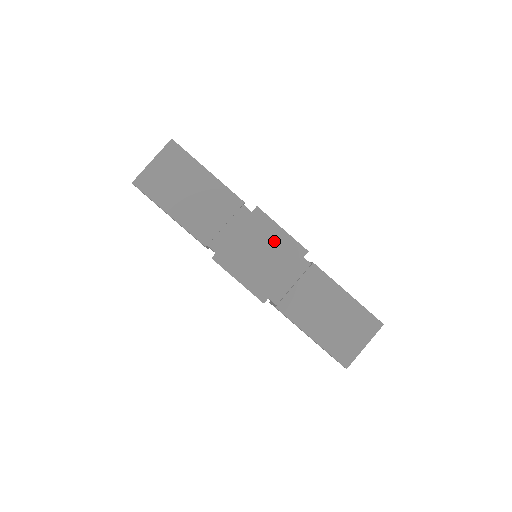
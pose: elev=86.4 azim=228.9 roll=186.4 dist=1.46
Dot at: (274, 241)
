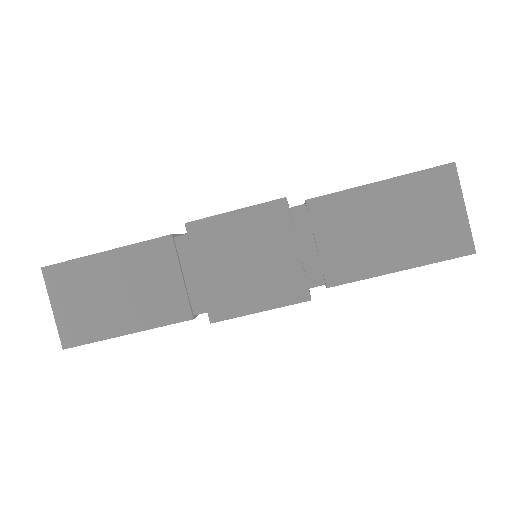
Dot at: (242, 232)
